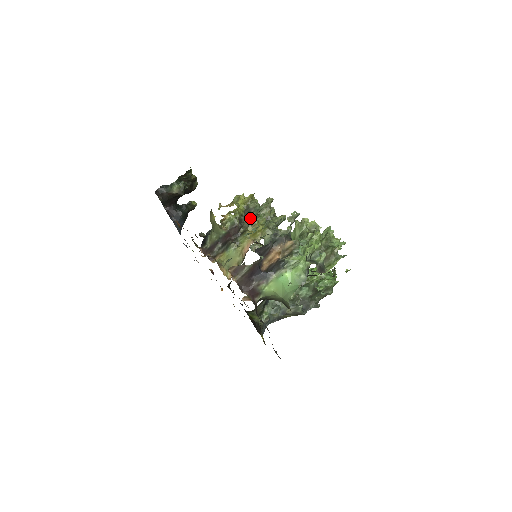
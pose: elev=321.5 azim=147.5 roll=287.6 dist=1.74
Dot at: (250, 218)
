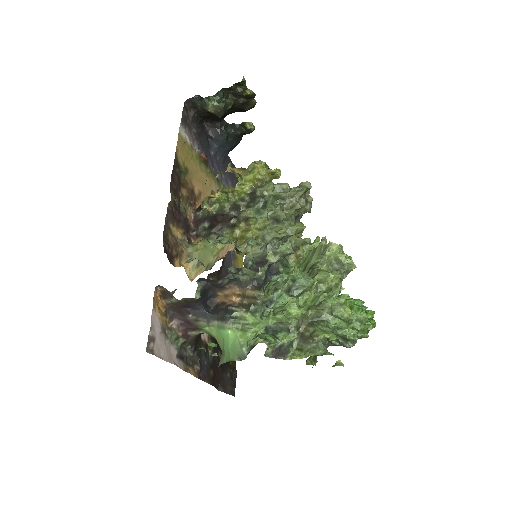
Dot at: (249, 209)
